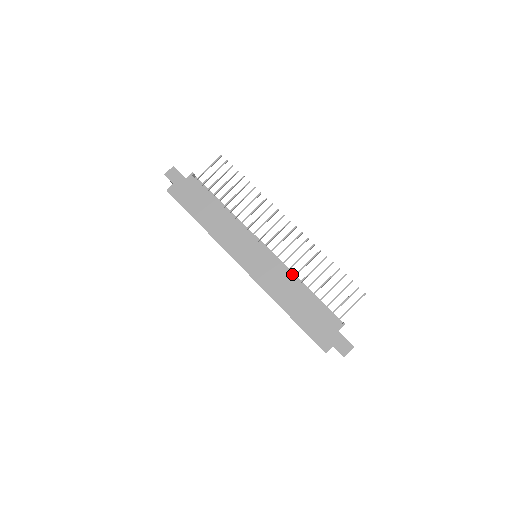
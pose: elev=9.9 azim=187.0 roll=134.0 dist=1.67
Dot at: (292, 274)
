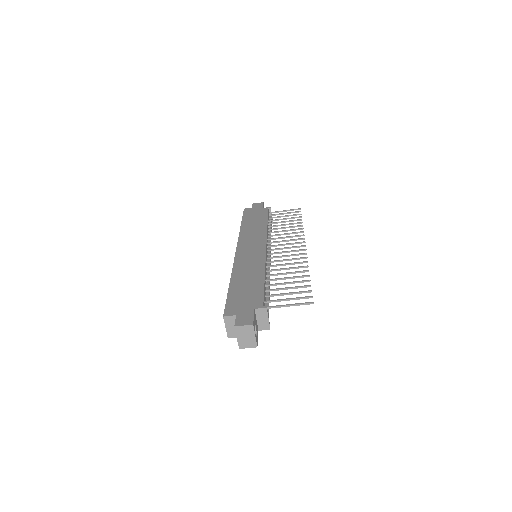
Dot at: (268, 273)
